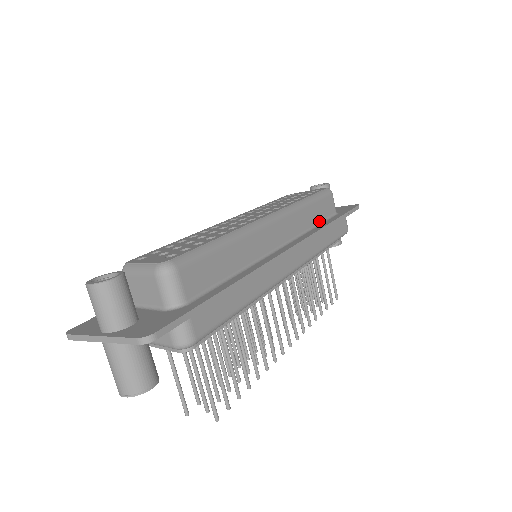
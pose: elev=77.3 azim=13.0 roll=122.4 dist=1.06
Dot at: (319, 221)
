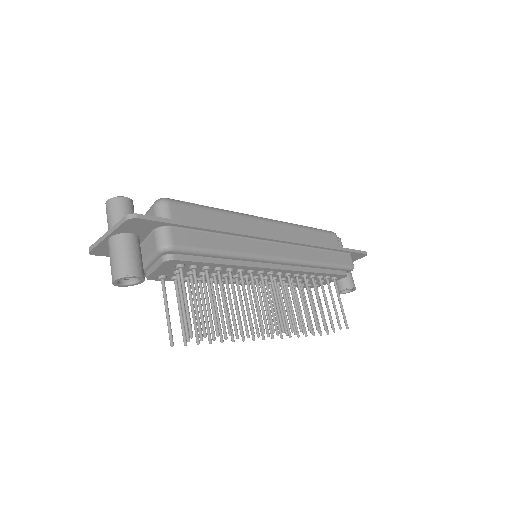
Dot at: occluded
